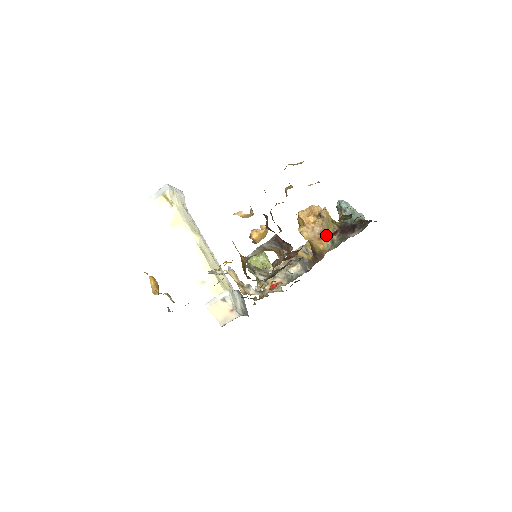
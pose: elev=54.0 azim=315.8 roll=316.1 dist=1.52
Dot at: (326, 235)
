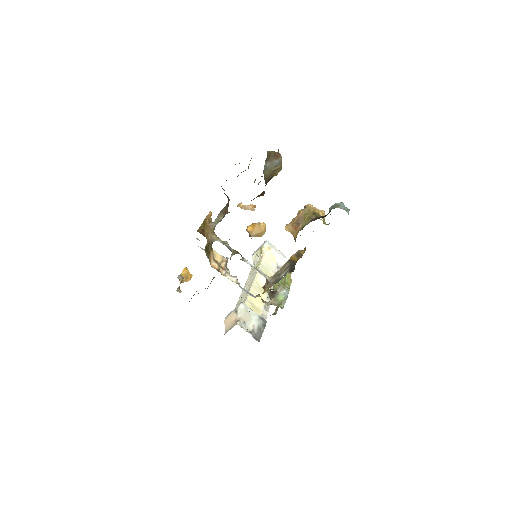
Dot at: (301, 224)
